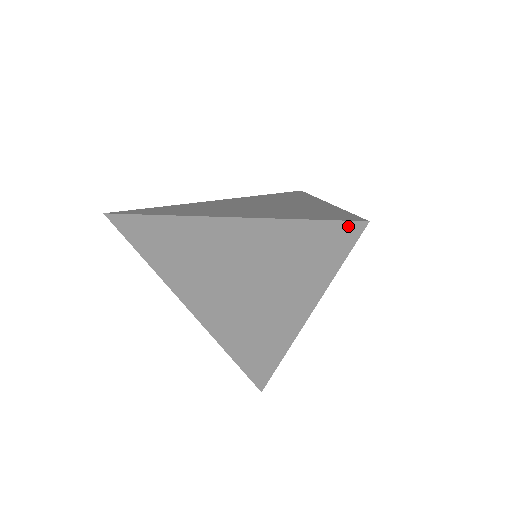
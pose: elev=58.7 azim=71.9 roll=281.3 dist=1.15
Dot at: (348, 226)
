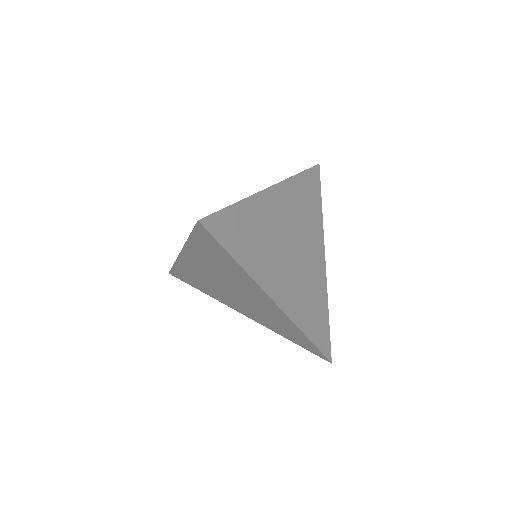
Dot at: (199, 229)
